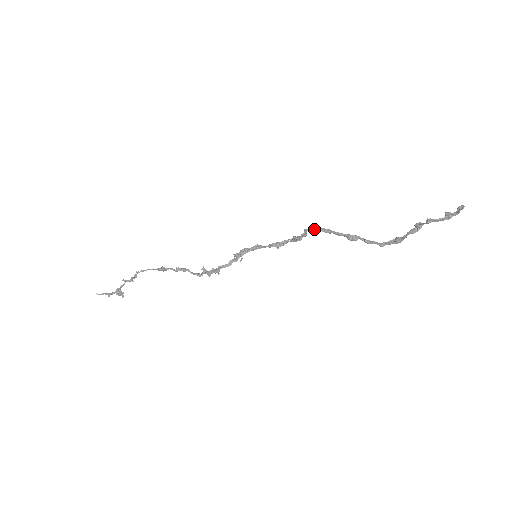
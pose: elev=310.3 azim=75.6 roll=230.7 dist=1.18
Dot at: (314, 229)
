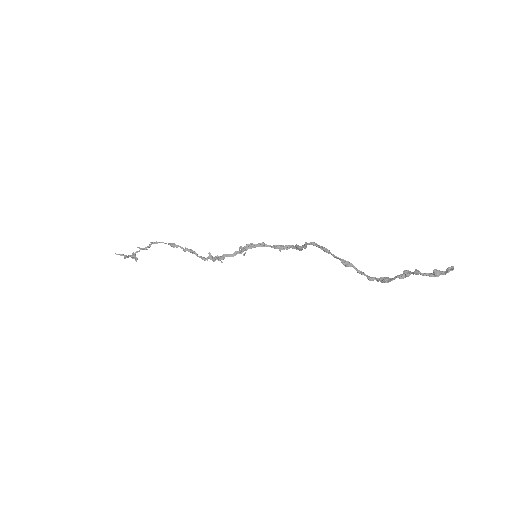
Dot at: (314, 245)
